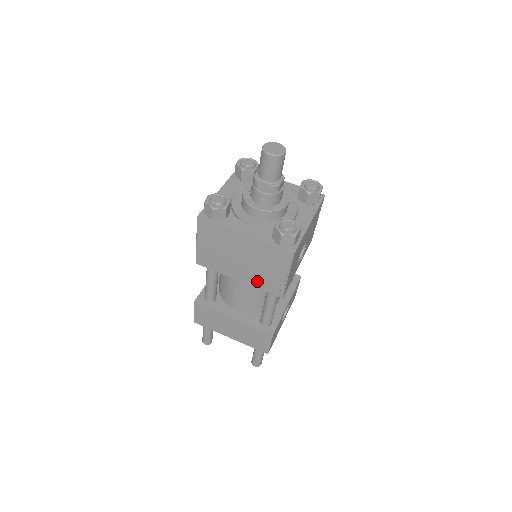
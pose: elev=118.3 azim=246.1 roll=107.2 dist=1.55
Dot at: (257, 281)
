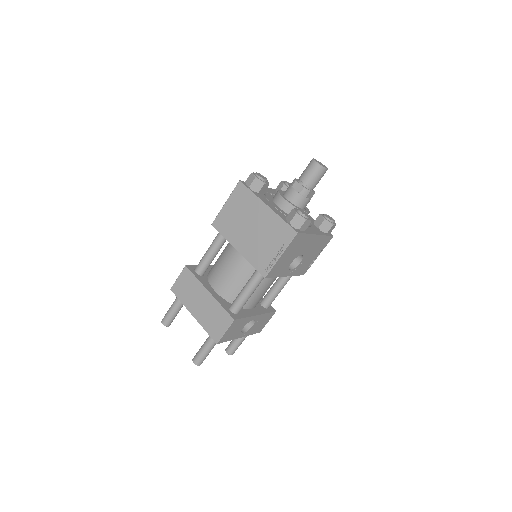
Dot at: (253, 254)
